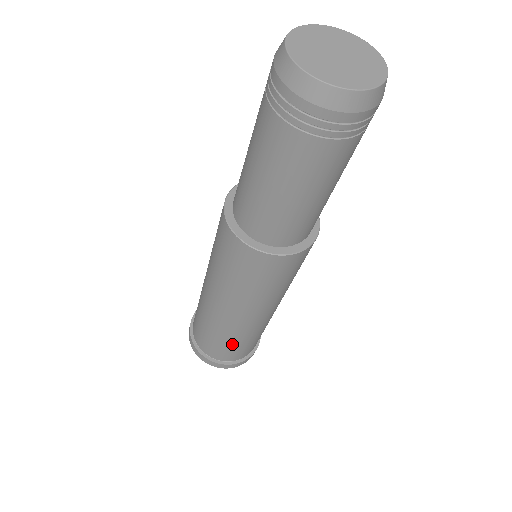
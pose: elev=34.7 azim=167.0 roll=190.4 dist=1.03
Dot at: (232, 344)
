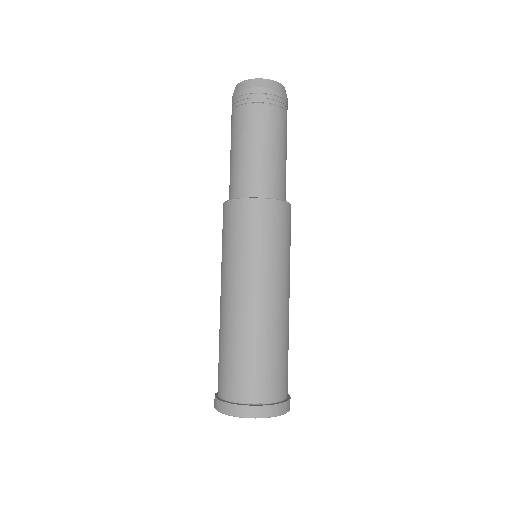
Dot at: (223, 353)
